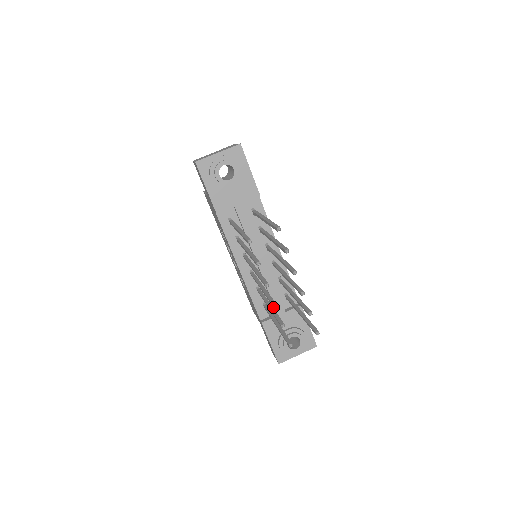
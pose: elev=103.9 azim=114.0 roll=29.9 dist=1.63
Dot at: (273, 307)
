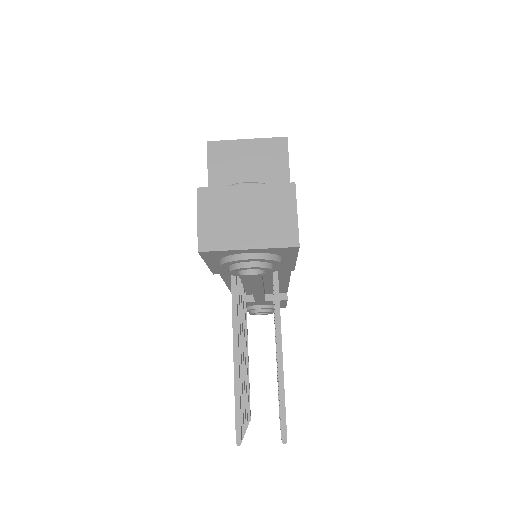
Dot at: occluded
